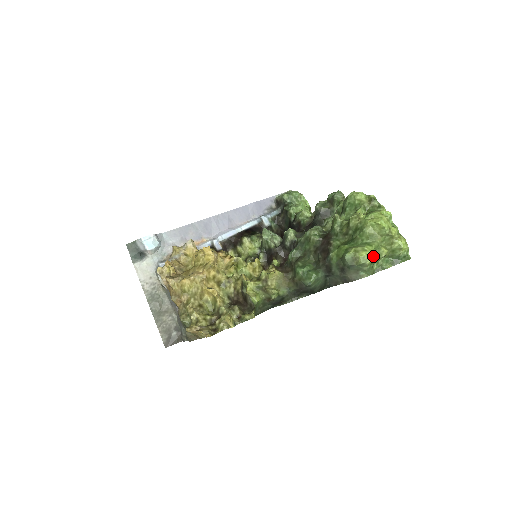
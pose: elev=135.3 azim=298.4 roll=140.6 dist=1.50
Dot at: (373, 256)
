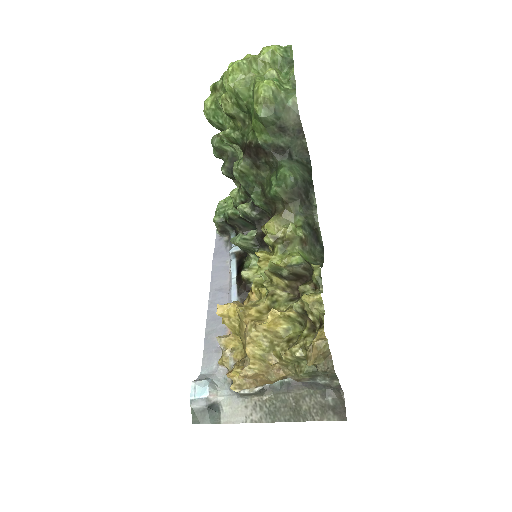
Dot at: (267, 80)
